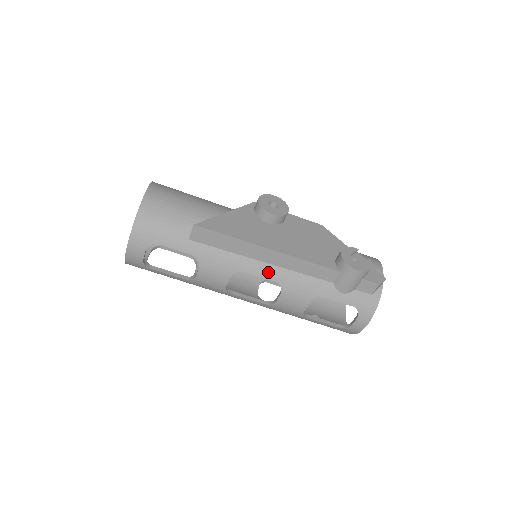
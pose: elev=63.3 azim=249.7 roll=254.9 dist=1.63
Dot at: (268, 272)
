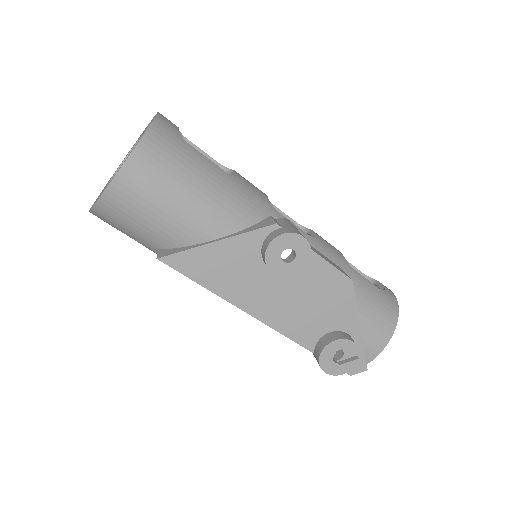
Dot at: occluded
